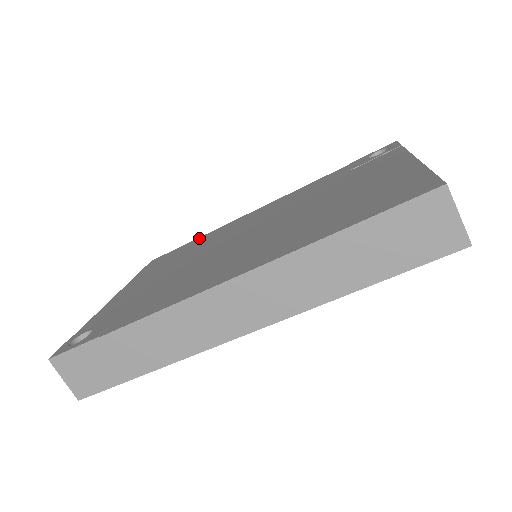
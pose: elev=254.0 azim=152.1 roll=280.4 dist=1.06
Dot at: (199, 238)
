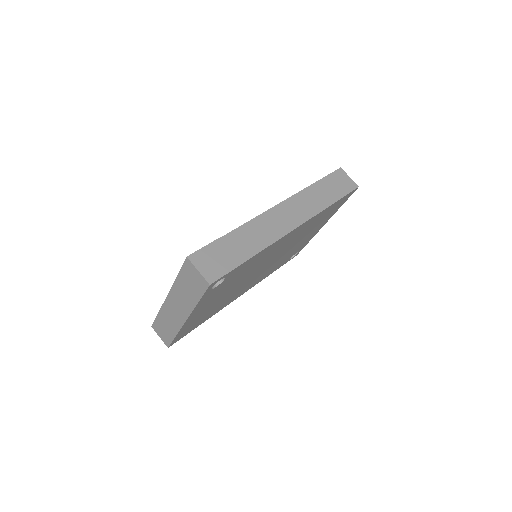
Dot at: occluded
